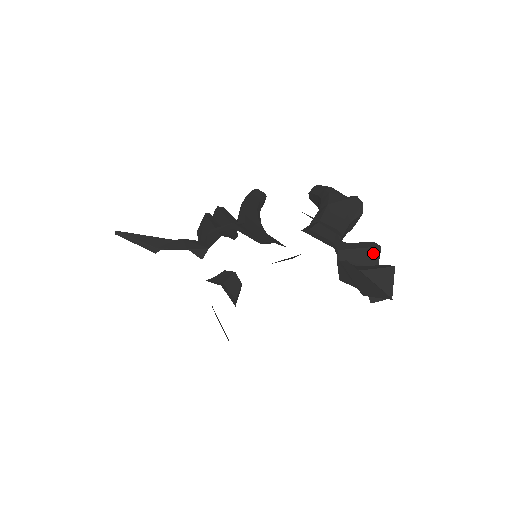
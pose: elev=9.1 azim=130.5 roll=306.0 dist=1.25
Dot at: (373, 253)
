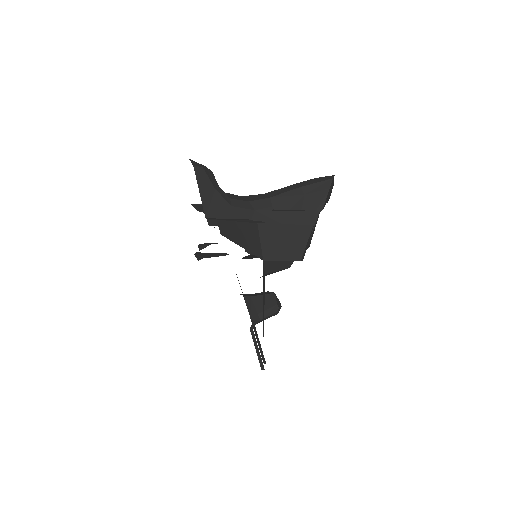
Dot at: (305, 218)
